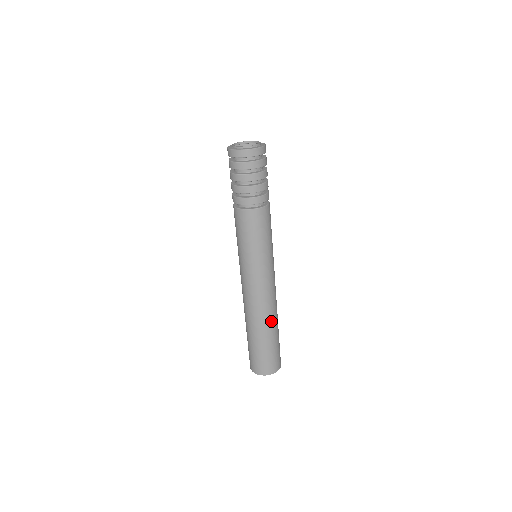
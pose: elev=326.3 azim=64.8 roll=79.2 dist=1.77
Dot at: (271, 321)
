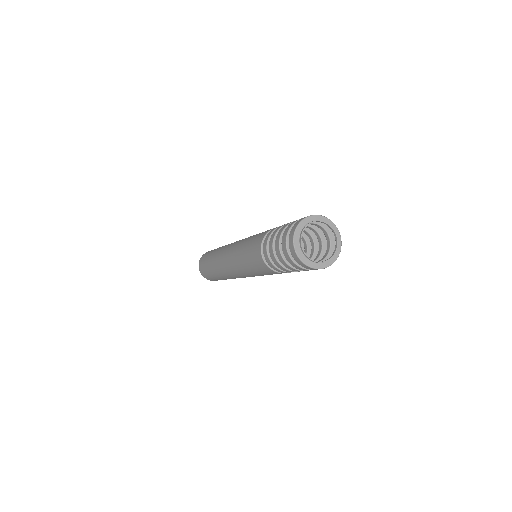
Dot at: occluded
